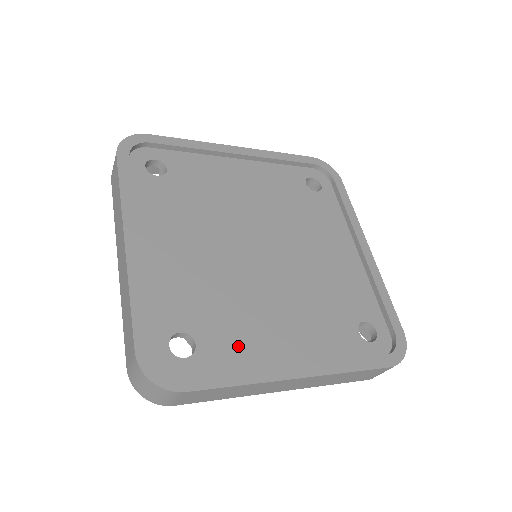
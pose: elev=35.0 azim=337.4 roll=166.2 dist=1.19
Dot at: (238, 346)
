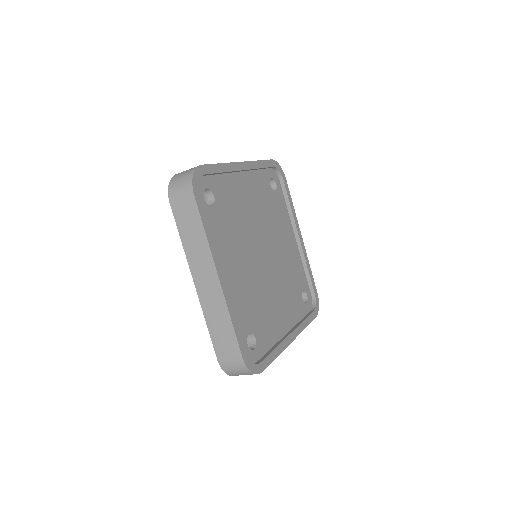
Dot at: (269, 331)
